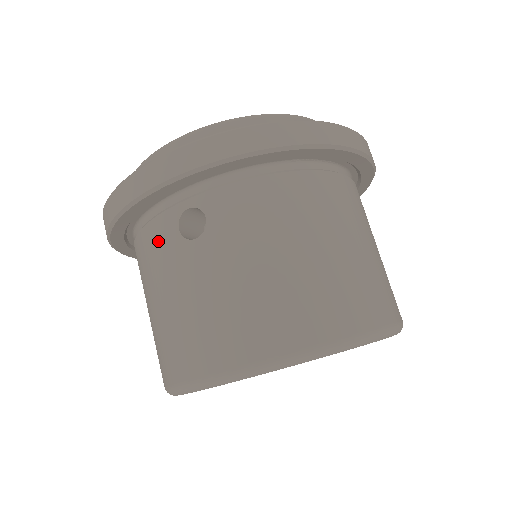
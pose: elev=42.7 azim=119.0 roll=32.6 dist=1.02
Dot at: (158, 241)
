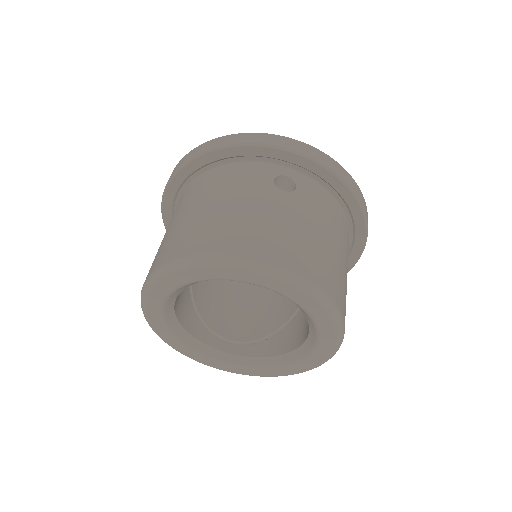
Dot at: (251, 177)
